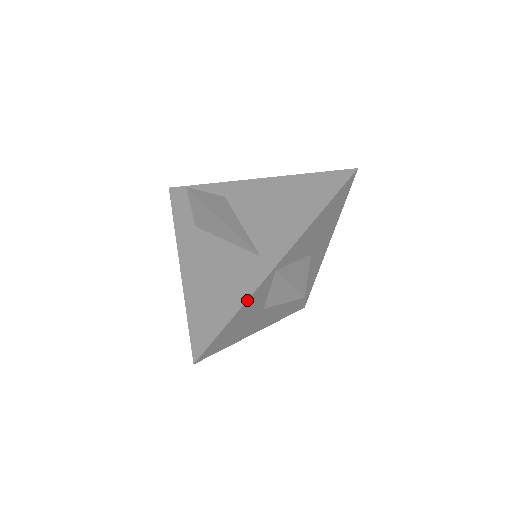
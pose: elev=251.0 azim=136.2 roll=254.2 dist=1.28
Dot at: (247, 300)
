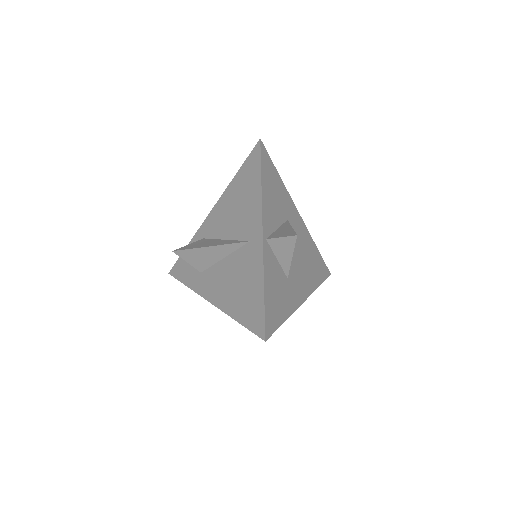
Dot at: (263, 271)
